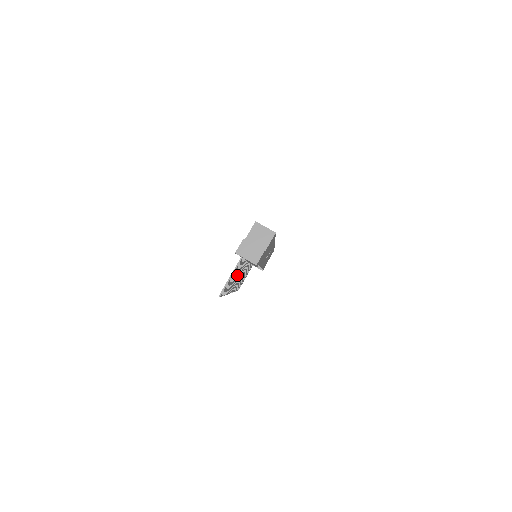
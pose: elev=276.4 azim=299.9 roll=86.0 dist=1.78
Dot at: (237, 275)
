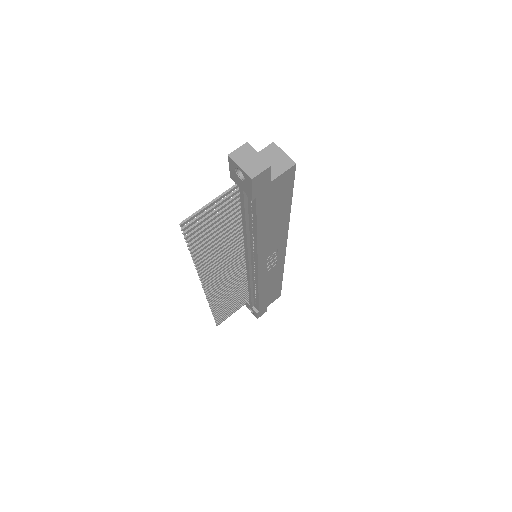
Dot at: (221, 244)
